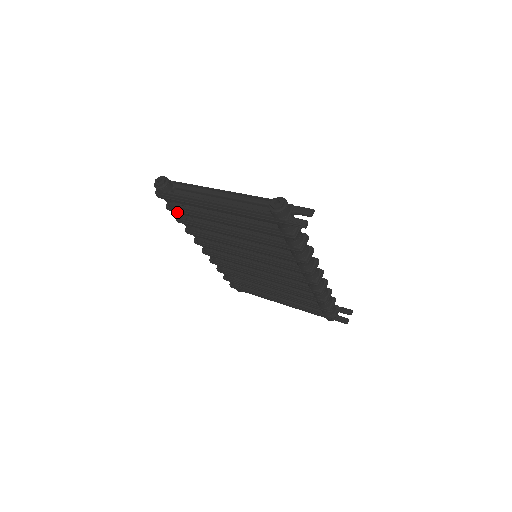
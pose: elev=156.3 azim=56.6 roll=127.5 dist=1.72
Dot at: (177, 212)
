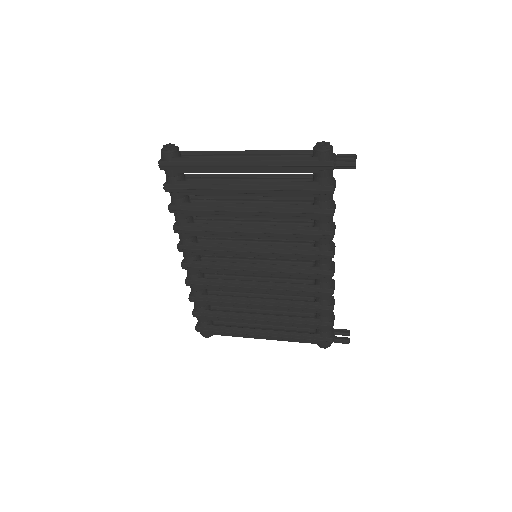
Dot at: (178, 191)
